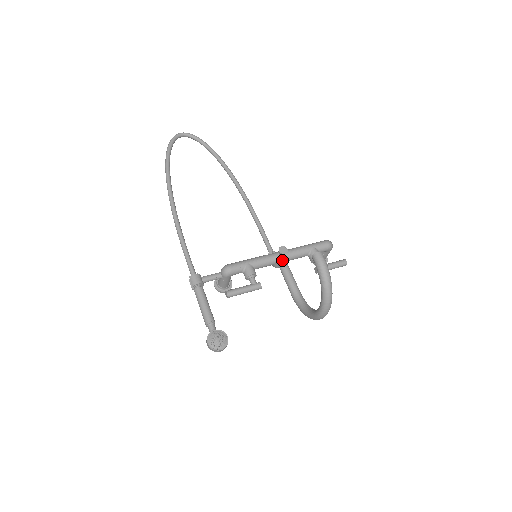
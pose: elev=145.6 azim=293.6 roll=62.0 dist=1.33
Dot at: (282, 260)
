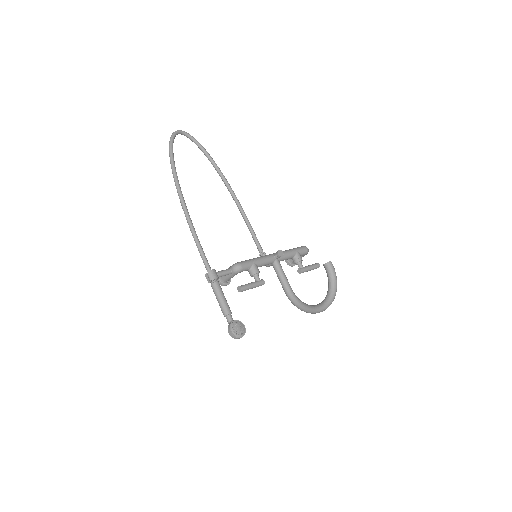
Dot at: (277, 261)
